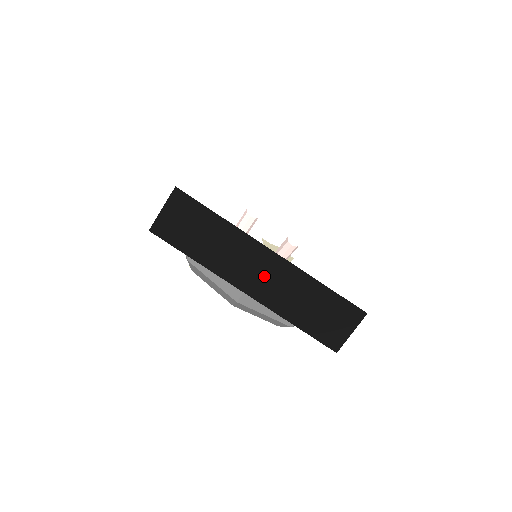
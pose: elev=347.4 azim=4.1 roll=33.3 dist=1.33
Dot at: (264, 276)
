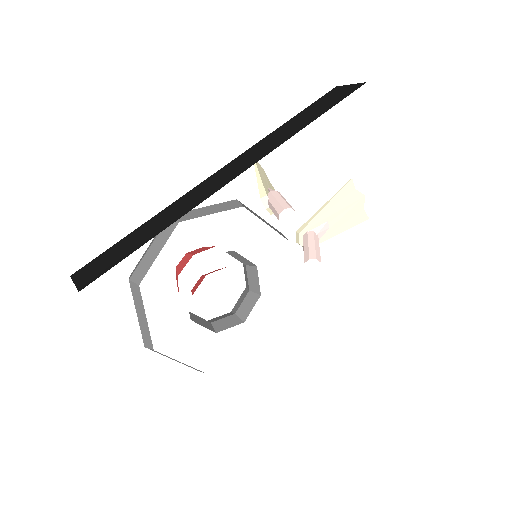
Dot at: occluded
